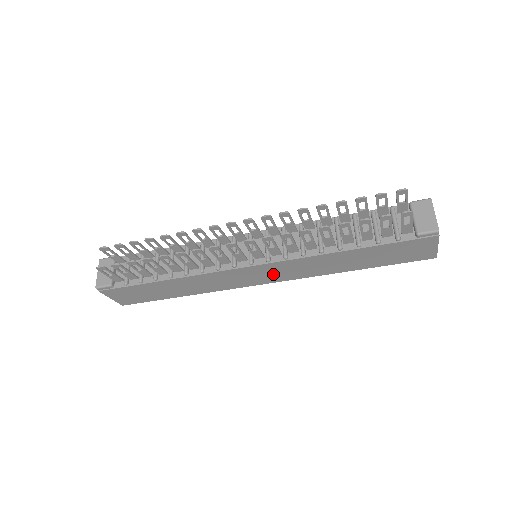
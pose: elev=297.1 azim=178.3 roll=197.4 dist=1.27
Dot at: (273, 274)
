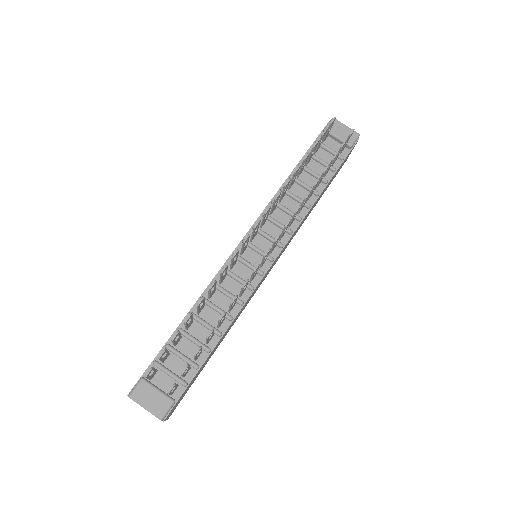
Dot at: occluded
